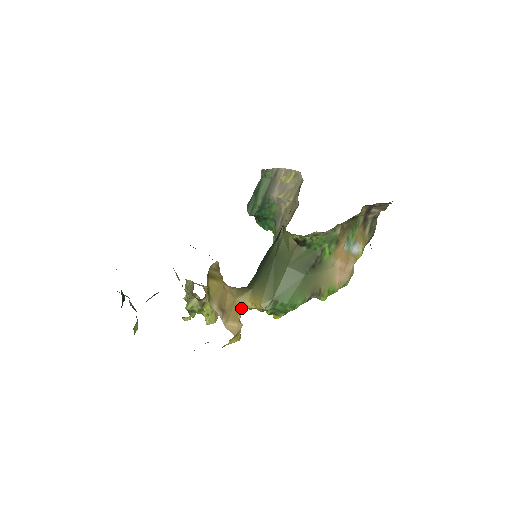
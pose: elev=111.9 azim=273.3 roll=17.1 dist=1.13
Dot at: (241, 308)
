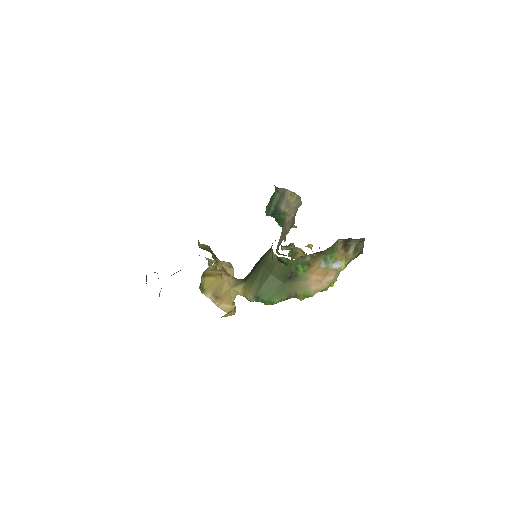
Dot at: (235, 295)
